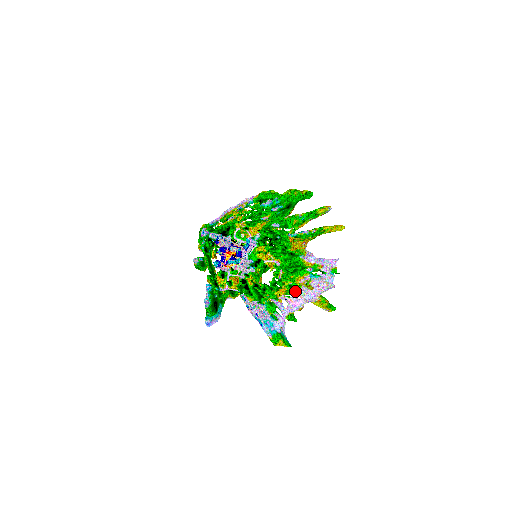
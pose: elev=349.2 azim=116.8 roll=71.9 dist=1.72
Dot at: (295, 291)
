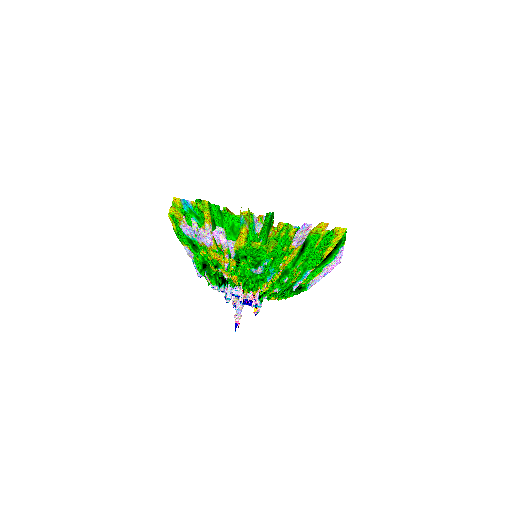
Dot at: occluded
